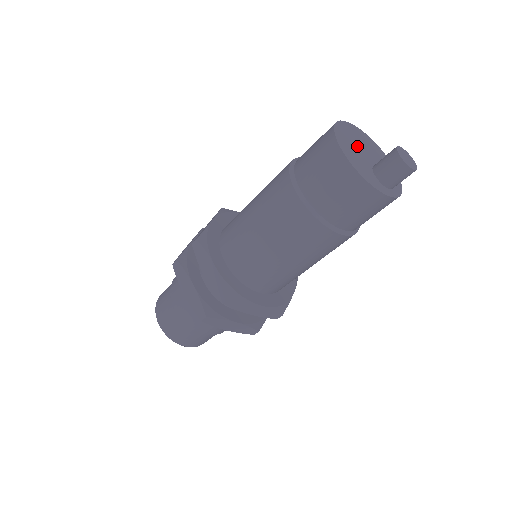
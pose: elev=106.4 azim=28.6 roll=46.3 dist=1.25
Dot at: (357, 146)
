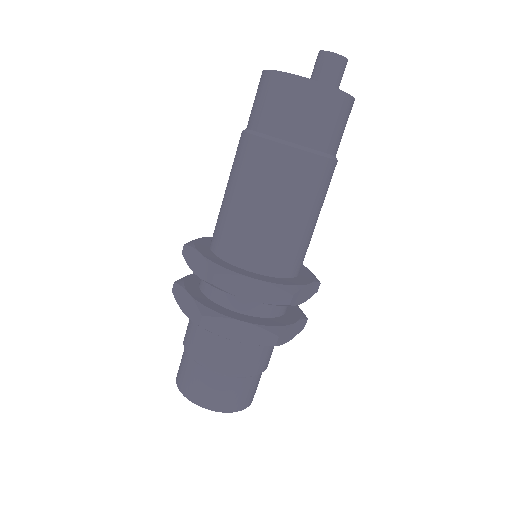
Dot at: occluded
